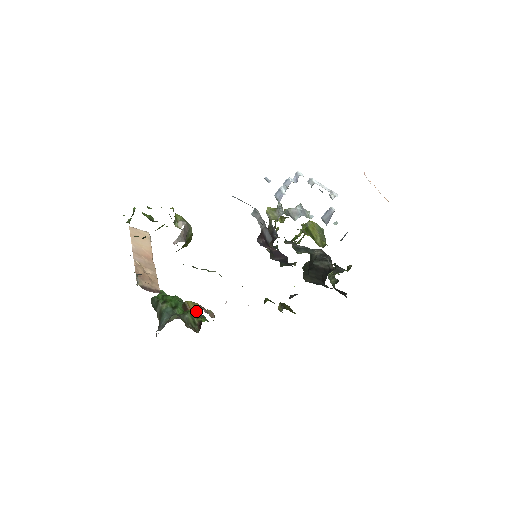
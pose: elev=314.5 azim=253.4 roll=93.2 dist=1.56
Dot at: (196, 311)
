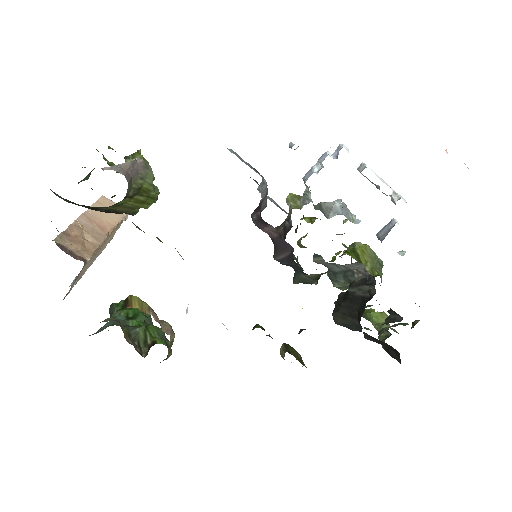
Dot at: (158, 330)
